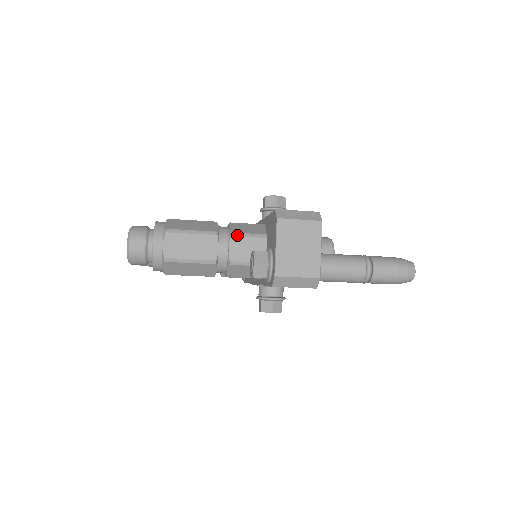
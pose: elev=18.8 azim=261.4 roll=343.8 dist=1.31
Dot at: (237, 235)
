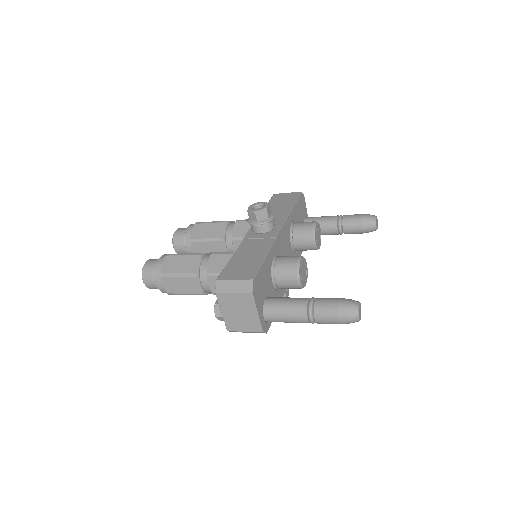
Dot at: (211, 275)
